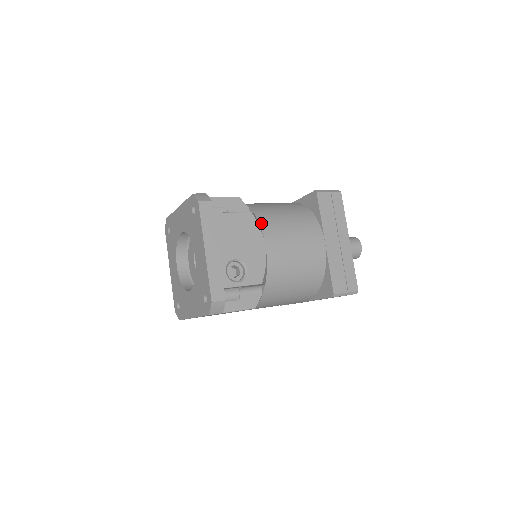
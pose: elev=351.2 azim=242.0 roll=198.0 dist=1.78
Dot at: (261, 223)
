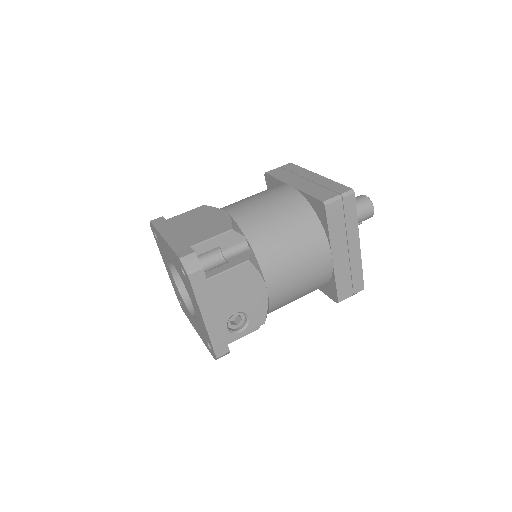
Dot at: (260, 262)
